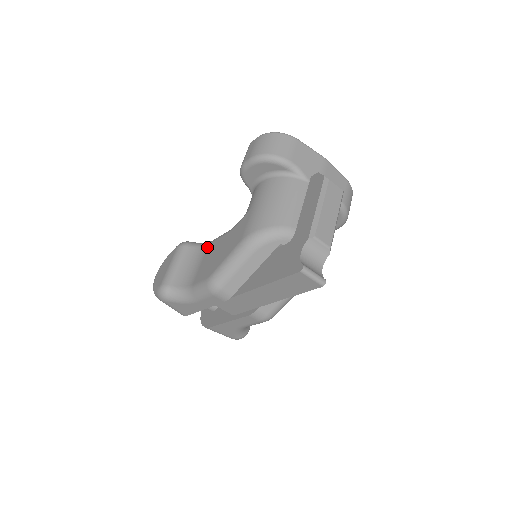
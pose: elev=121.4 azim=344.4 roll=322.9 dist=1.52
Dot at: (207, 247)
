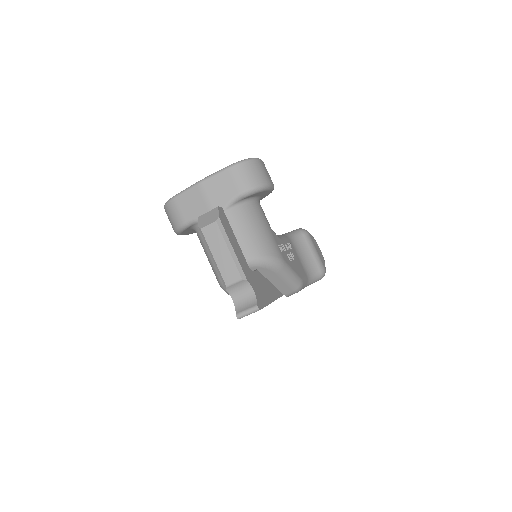
Dot at: occluded
